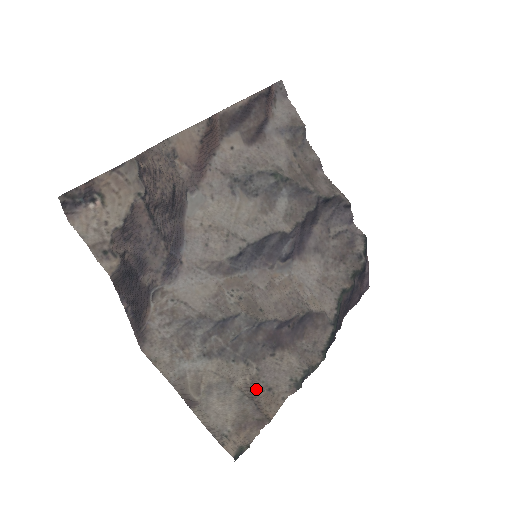
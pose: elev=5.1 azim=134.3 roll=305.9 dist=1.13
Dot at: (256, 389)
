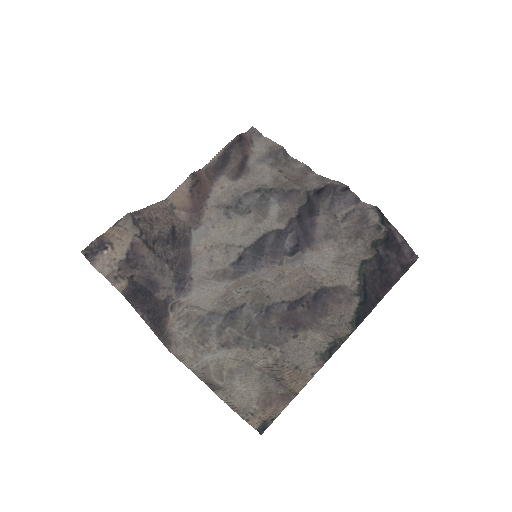
Dot at: (280, 369)
